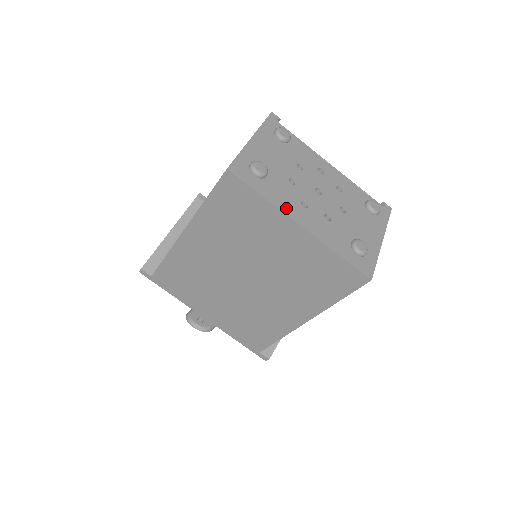
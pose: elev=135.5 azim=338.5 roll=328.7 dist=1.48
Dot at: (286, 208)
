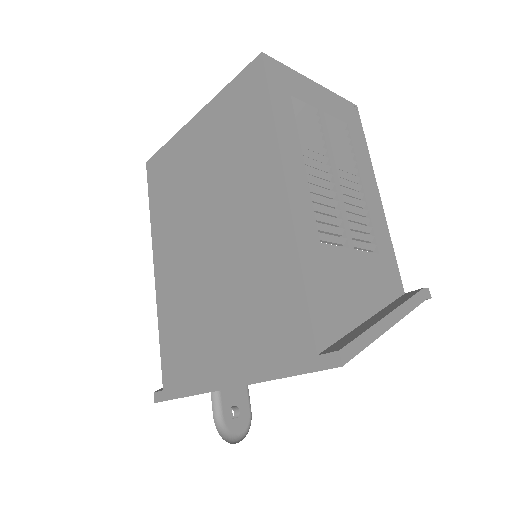
Dot at: occluded
